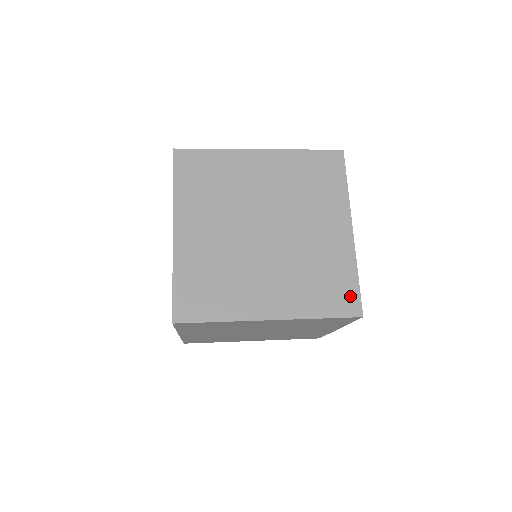
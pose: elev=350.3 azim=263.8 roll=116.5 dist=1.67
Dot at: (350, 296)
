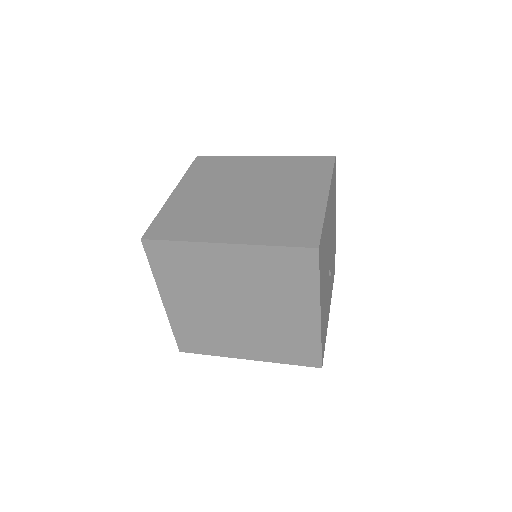
Dot at: (312, 356)
